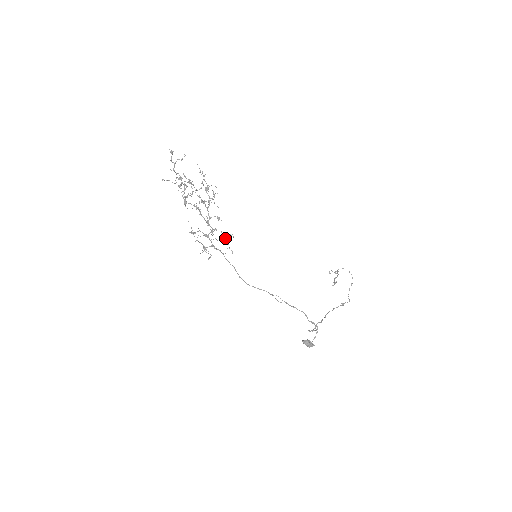
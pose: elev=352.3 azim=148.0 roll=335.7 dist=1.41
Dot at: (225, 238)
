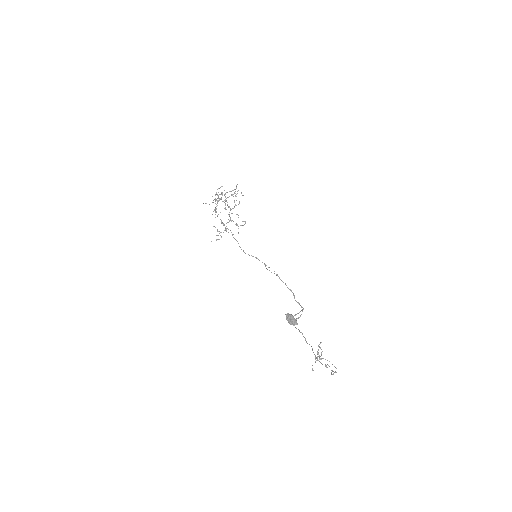
Dot at: occluded
